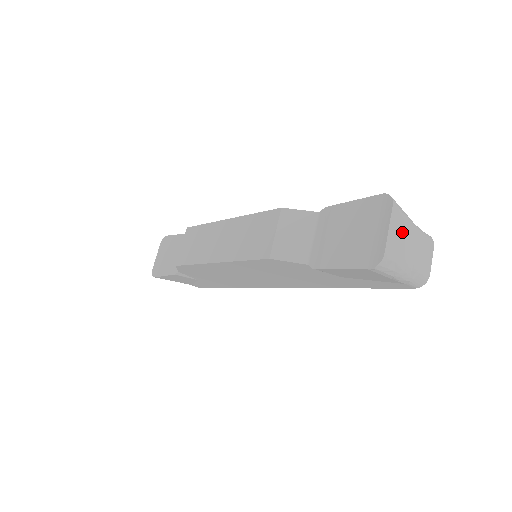
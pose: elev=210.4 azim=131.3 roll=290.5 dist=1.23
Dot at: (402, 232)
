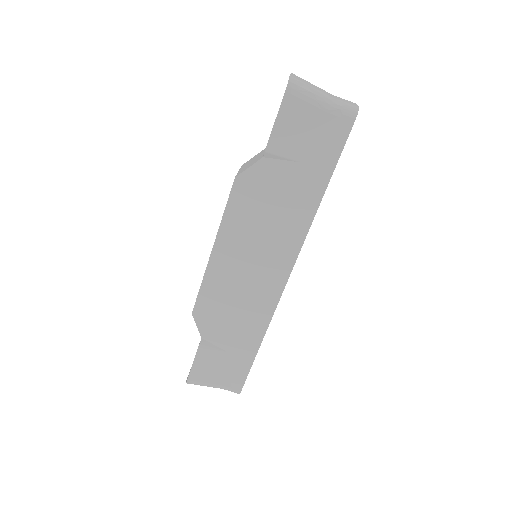
Dot at: (310, 84)
